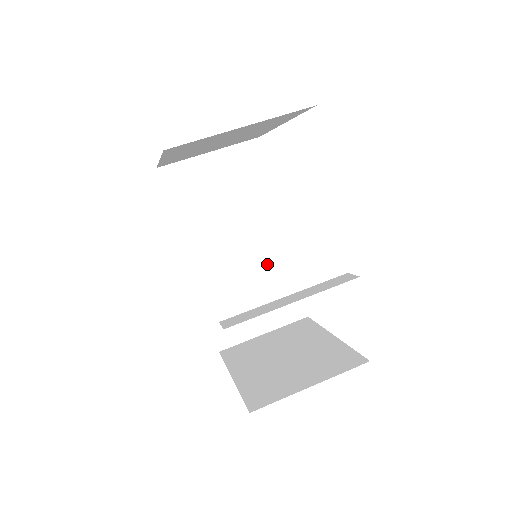
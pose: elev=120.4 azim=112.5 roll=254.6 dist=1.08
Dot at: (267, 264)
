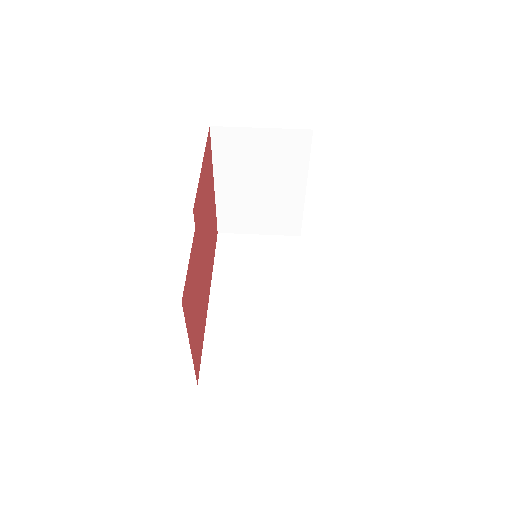
Dot at: (276, 324)
